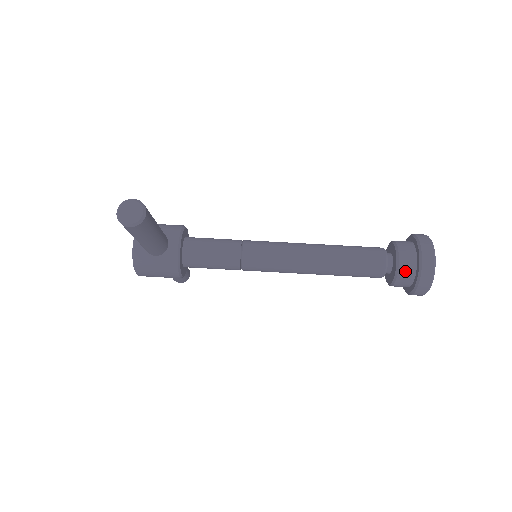
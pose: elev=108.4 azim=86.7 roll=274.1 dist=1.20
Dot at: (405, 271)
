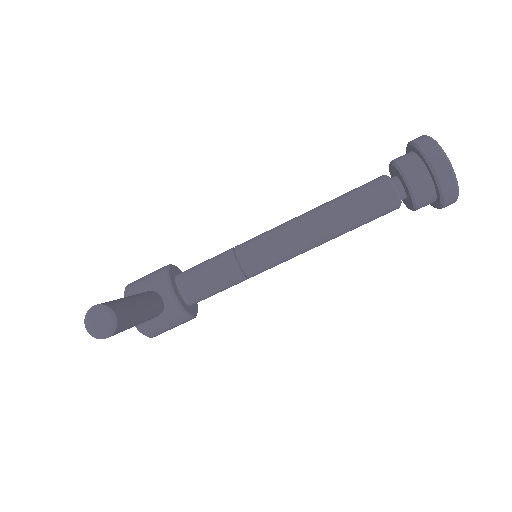
Dot at: (422, 192)
